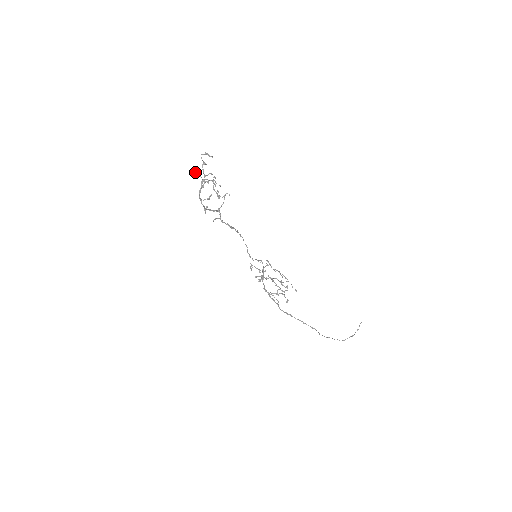
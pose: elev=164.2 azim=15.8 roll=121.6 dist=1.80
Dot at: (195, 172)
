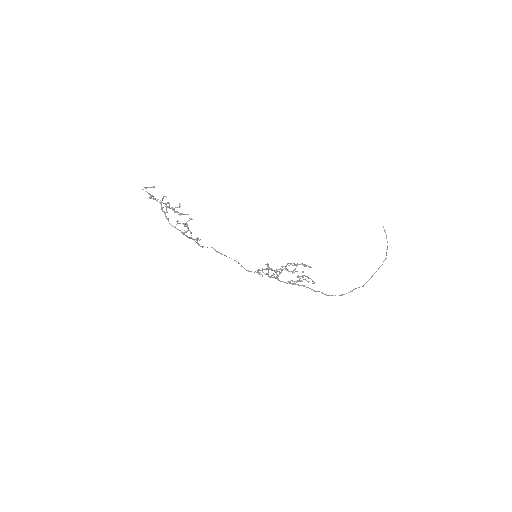
Dot at: occluded
